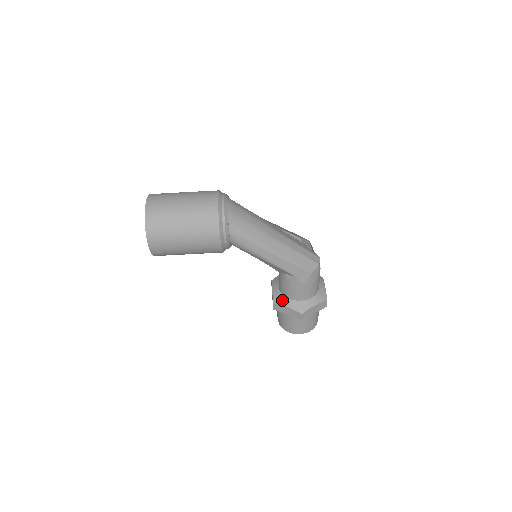
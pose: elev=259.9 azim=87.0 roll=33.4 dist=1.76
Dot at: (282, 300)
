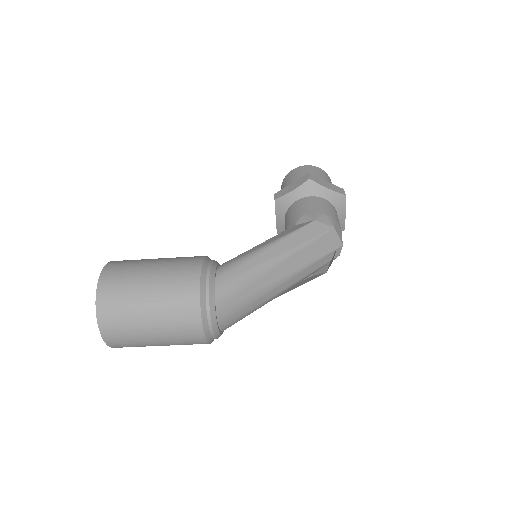
Dot at: occluded
